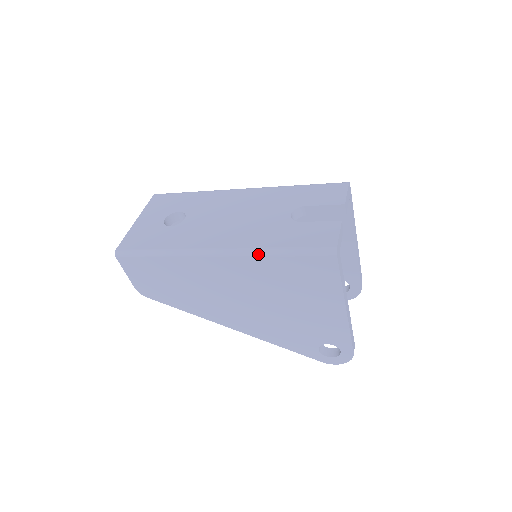
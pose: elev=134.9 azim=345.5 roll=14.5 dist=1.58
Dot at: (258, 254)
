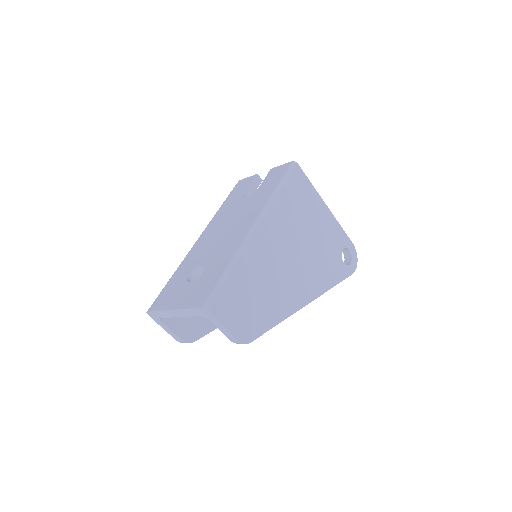
Dot at: (273, 200)
